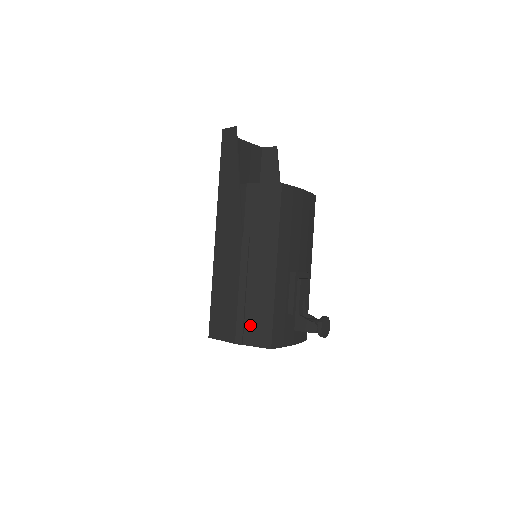
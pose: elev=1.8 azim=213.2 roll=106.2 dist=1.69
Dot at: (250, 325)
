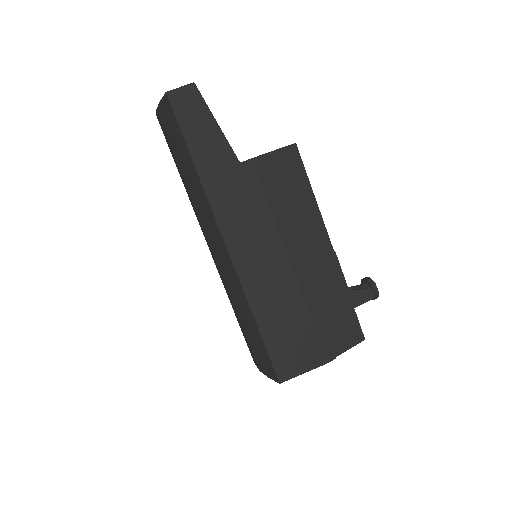
Dot at: (333, 330)
